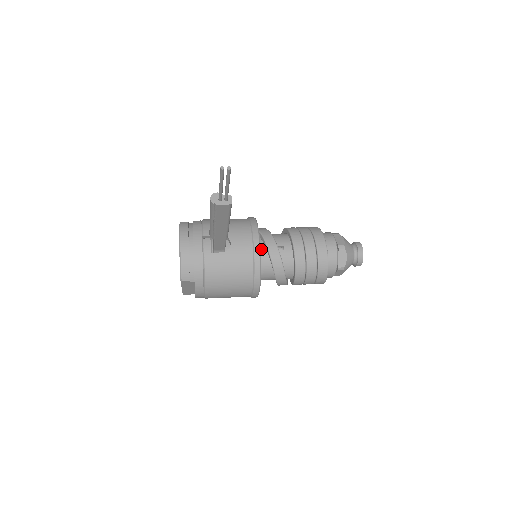
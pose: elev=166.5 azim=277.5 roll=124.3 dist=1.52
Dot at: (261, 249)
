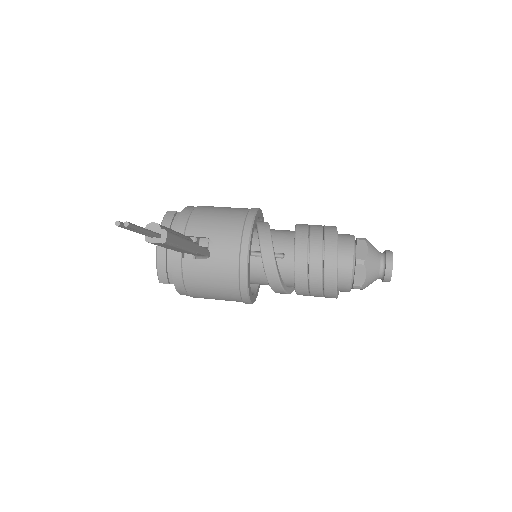
Dot at: (256, 254)
